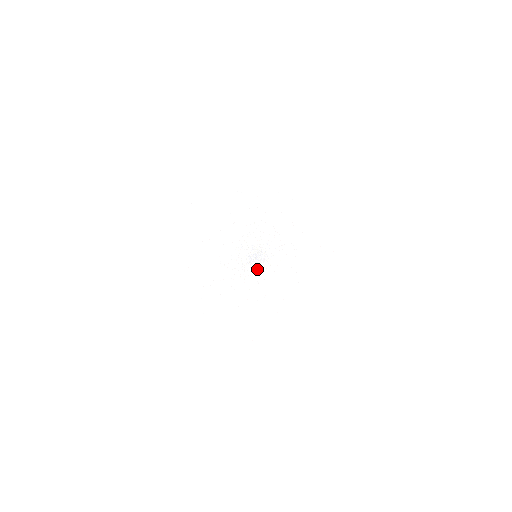
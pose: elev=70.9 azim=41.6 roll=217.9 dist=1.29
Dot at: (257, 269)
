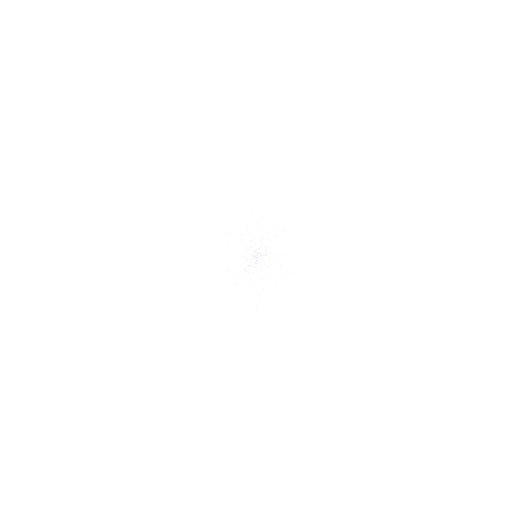
Dot at: occluded
